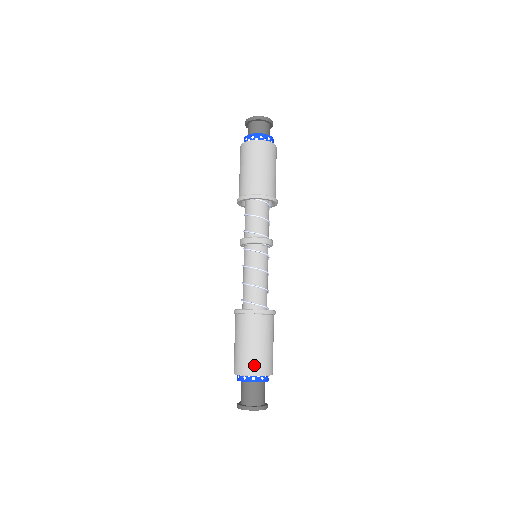
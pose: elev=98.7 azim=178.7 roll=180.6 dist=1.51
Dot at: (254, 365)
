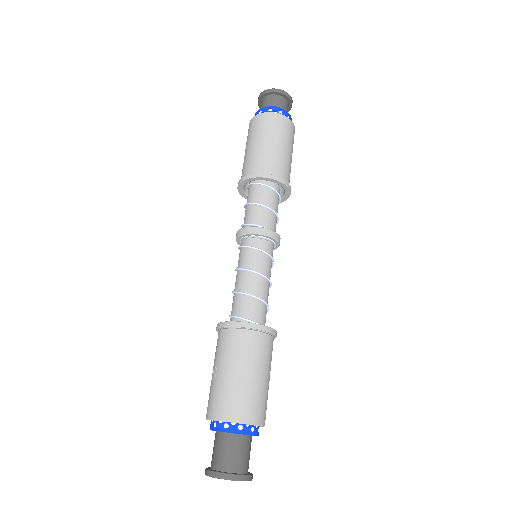
Dot at: (213, 403)
